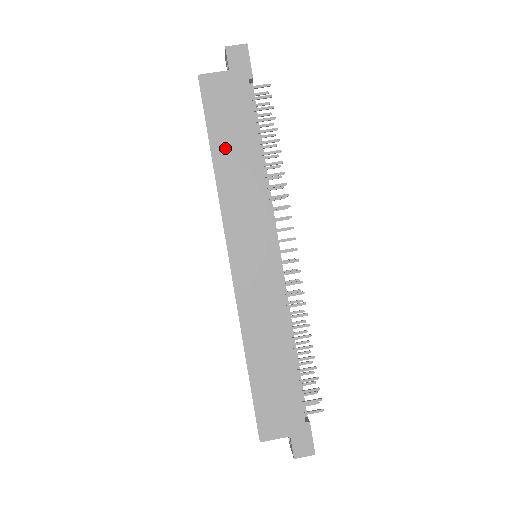
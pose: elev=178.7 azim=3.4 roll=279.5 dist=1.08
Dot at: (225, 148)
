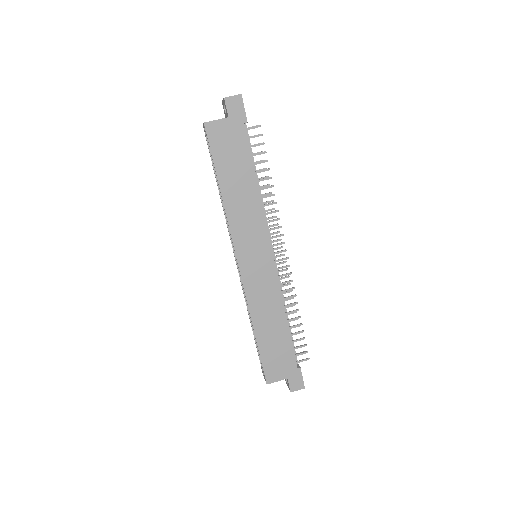
Dot at: (229, 180)
